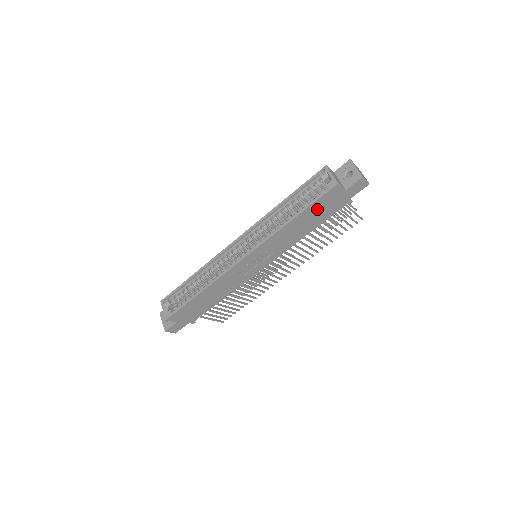
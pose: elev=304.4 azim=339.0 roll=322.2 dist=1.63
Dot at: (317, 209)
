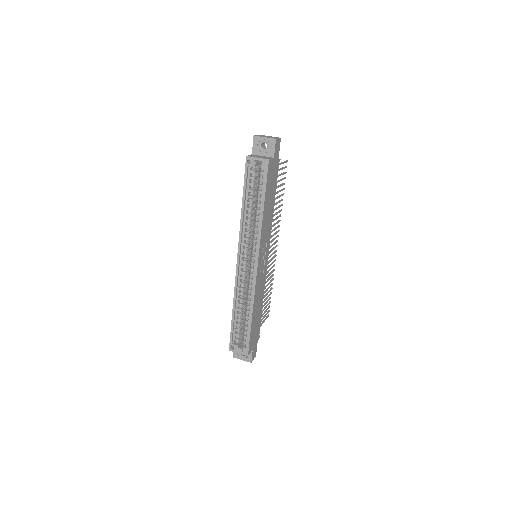
Dot at: (269, 188)
